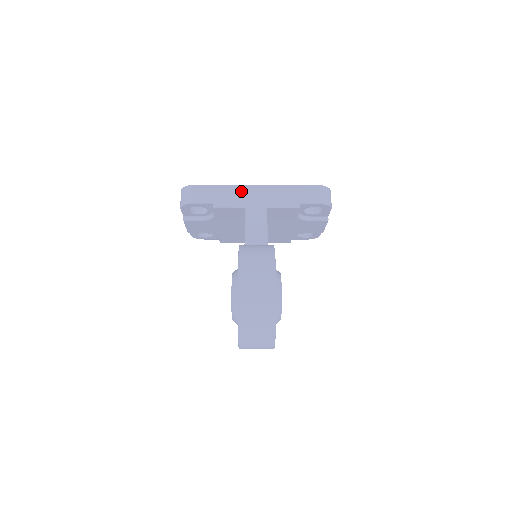
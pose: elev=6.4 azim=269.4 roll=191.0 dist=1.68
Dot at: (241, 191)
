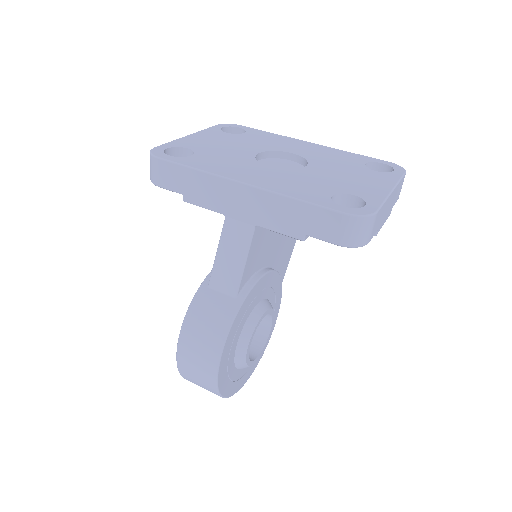
Dot at: (221, 188)
